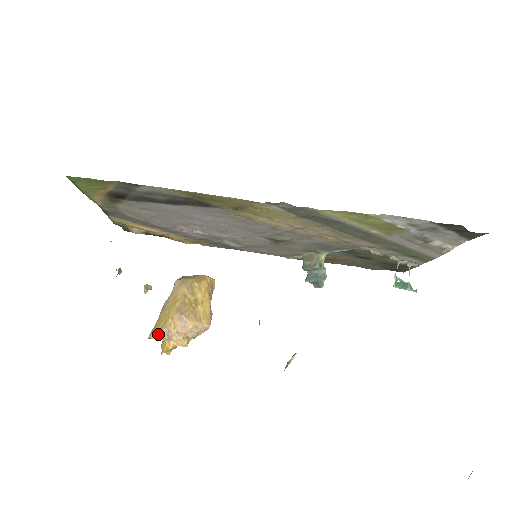
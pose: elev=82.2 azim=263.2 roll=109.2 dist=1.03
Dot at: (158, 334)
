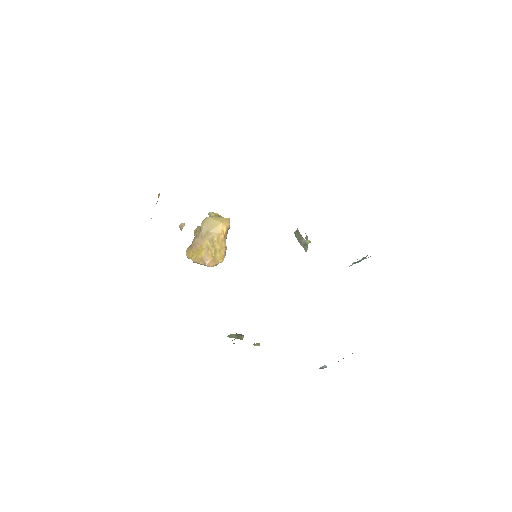
Dot at: occluded
